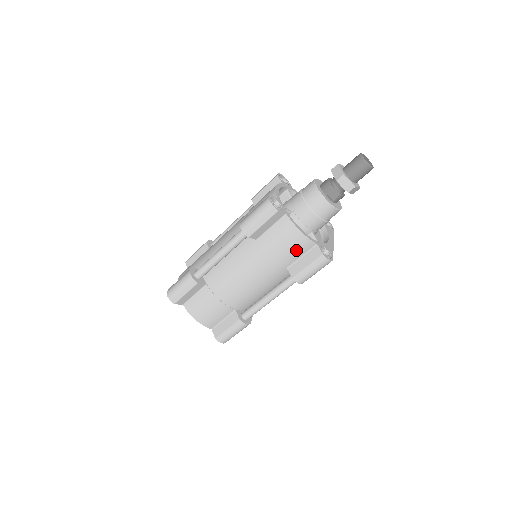
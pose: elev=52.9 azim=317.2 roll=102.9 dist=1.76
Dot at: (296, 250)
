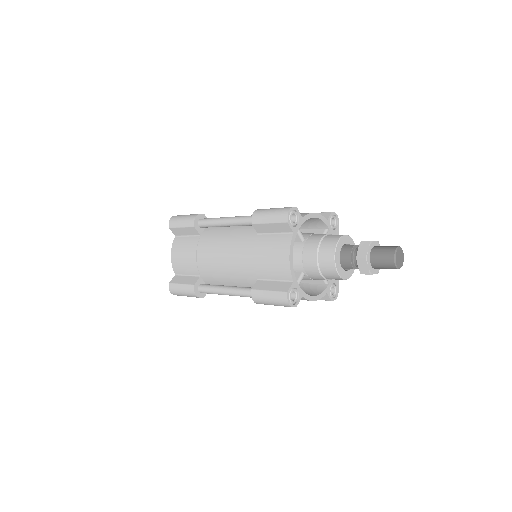
Dot at: occluded
